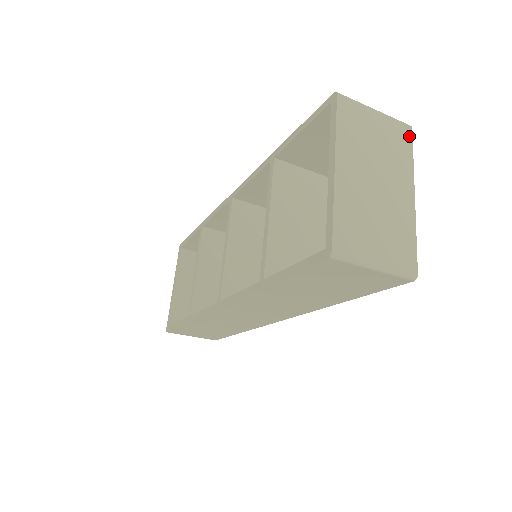
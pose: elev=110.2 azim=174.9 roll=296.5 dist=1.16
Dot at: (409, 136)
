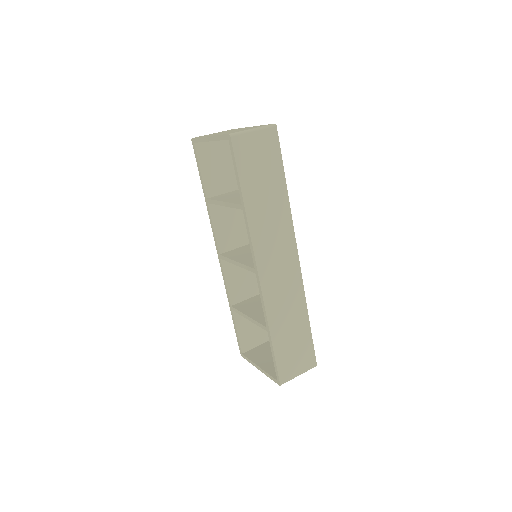
Dot at: occluded
